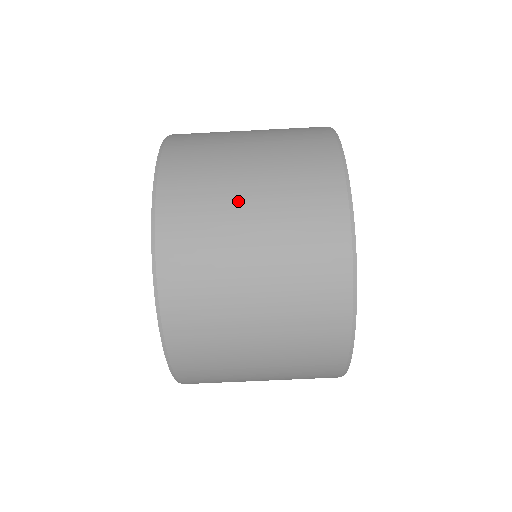
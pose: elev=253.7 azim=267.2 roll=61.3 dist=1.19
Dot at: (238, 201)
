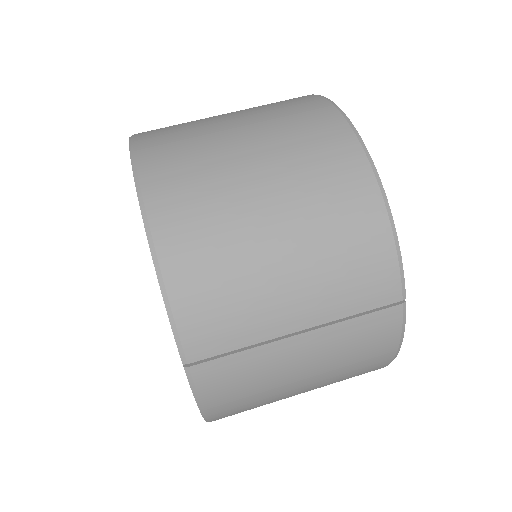
Dot at: (230, 146)
